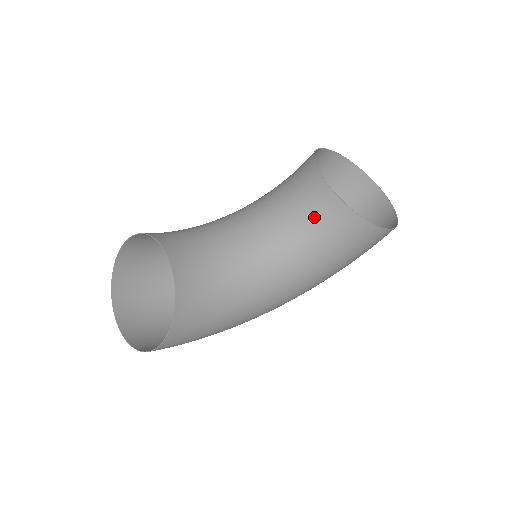
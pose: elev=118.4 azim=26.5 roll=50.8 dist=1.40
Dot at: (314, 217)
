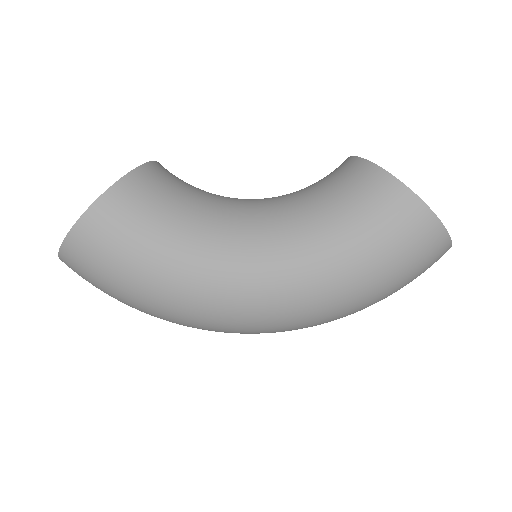
Dot at: (327, 180)
